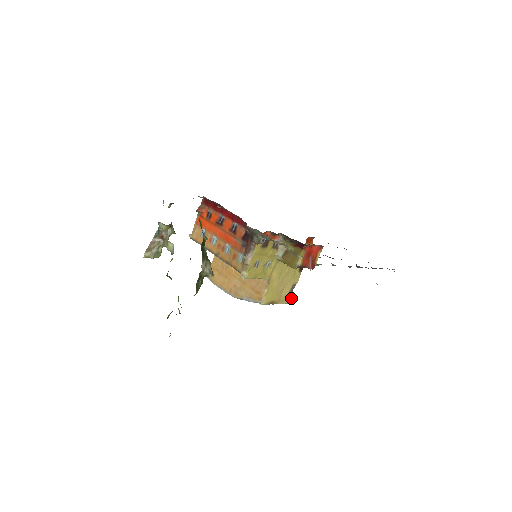
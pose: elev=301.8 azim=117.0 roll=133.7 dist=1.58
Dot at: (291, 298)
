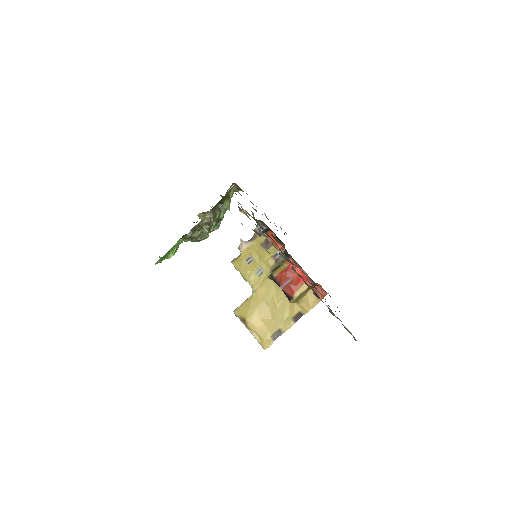
Dot at: (269, 344)
